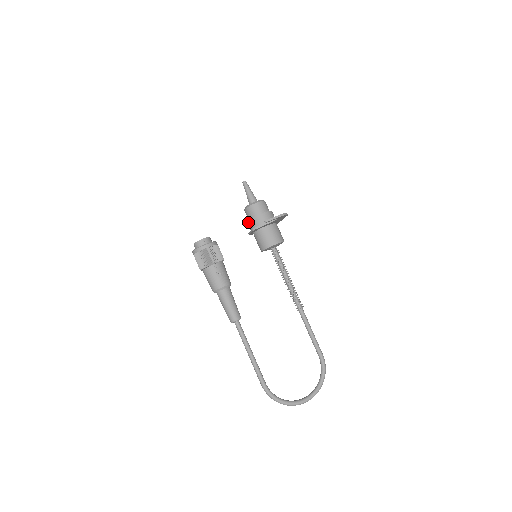
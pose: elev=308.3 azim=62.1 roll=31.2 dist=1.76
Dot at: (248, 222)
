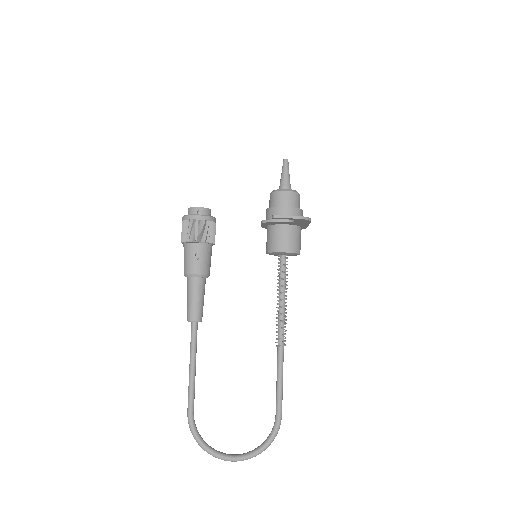
Dot at: (266, 211)
